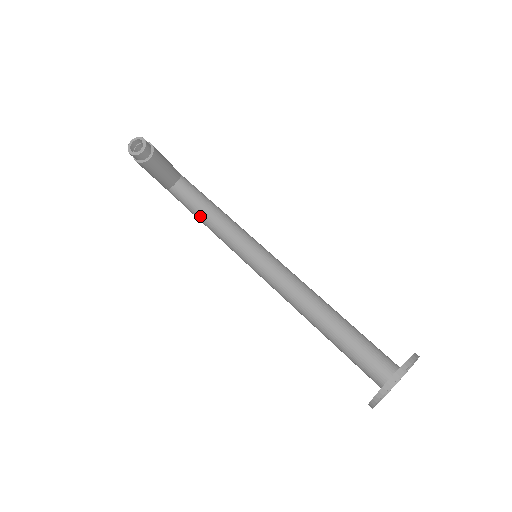
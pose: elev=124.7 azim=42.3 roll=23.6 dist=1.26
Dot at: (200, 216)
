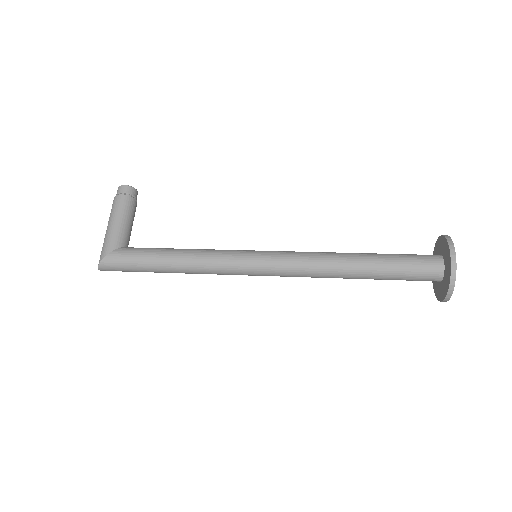
Dot at: (173, 249)
